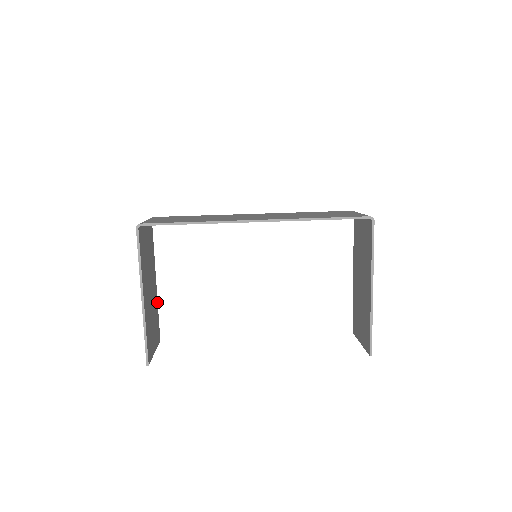
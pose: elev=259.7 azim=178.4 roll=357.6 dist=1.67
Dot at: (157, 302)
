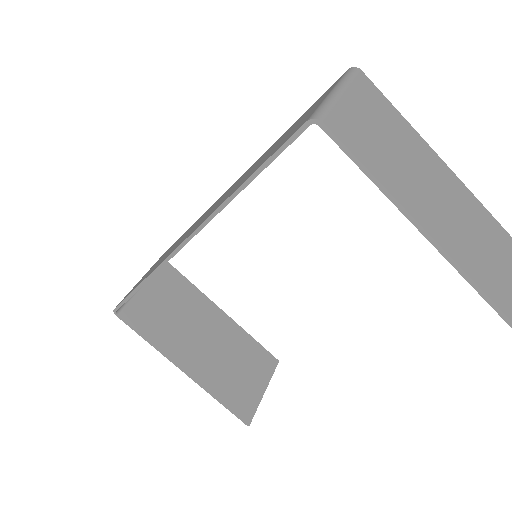
Dot at: (242, 329)
